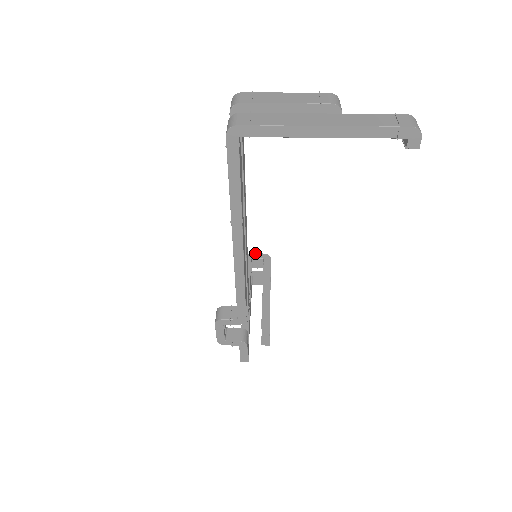
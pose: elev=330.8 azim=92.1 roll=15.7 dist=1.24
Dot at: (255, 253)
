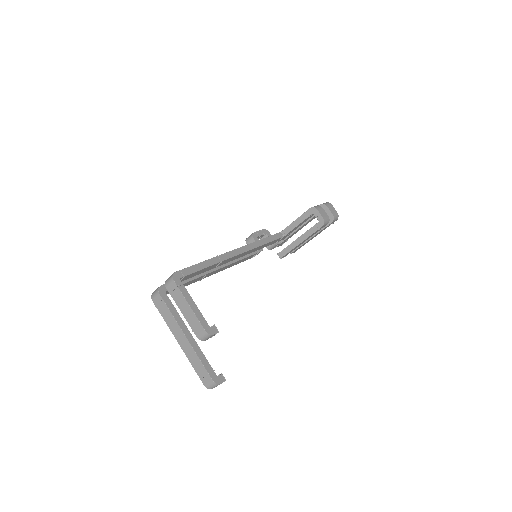
Dot at: (319, 212)
